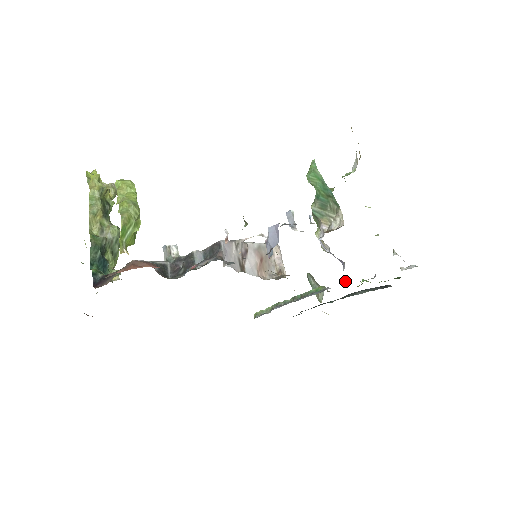
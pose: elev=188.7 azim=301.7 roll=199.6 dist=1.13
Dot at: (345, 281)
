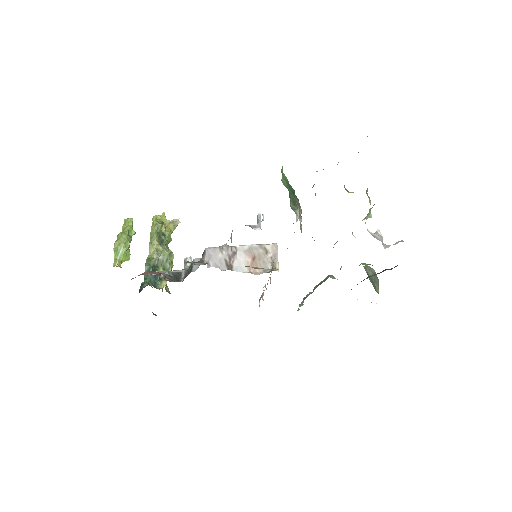
Dot at: occluded
